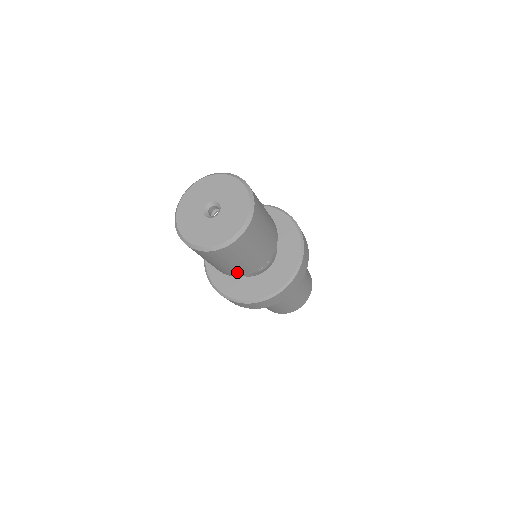
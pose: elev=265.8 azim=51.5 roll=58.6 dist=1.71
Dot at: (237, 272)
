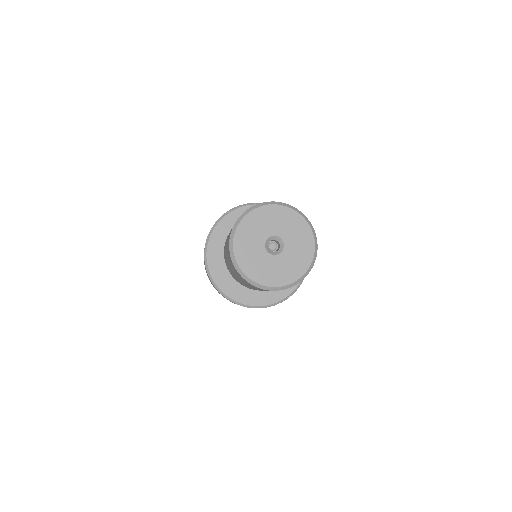
Dot at: occluded
